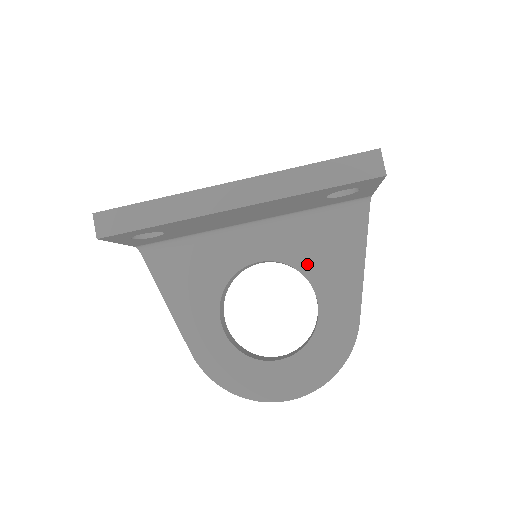
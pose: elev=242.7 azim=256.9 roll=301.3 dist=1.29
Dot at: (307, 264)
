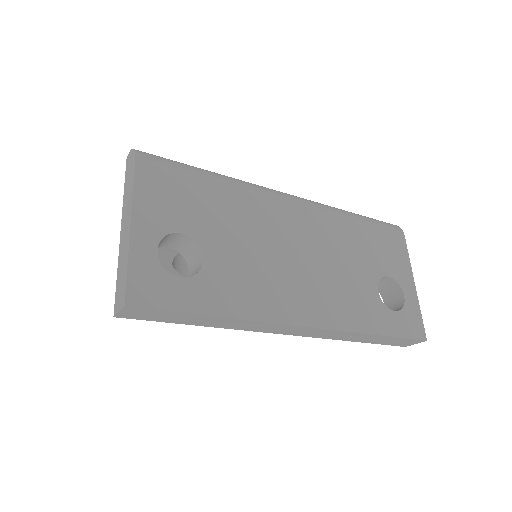
Dot at: occluded
